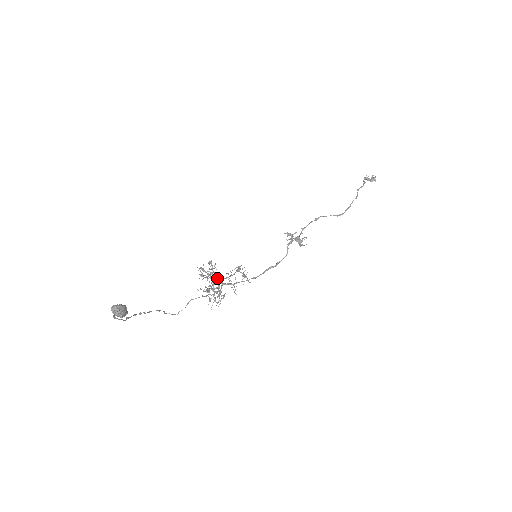
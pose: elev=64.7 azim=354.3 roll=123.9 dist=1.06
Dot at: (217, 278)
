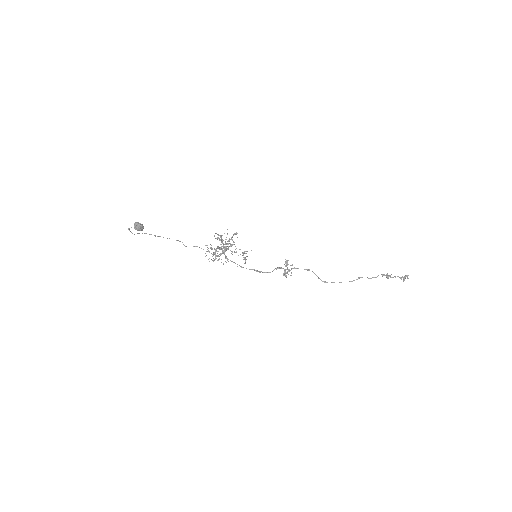
Dot at: (226, 247)
